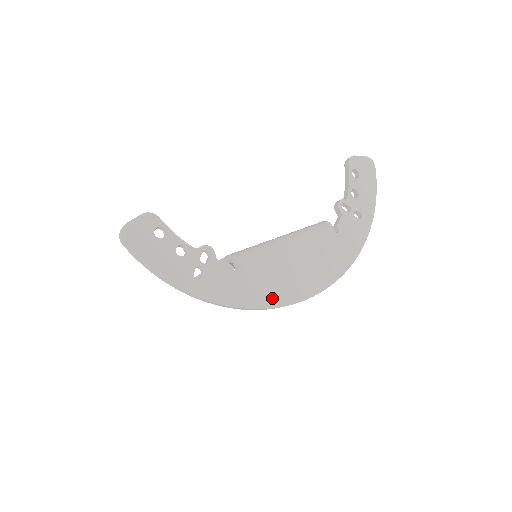
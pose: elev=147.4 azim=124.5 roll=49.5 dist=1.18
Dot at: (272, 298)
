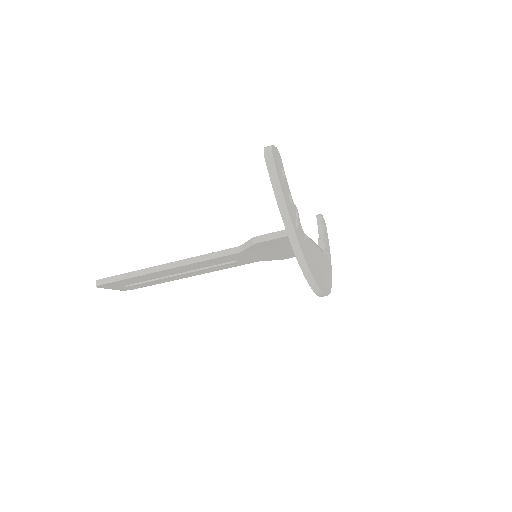
Dot at: (317, 279)
